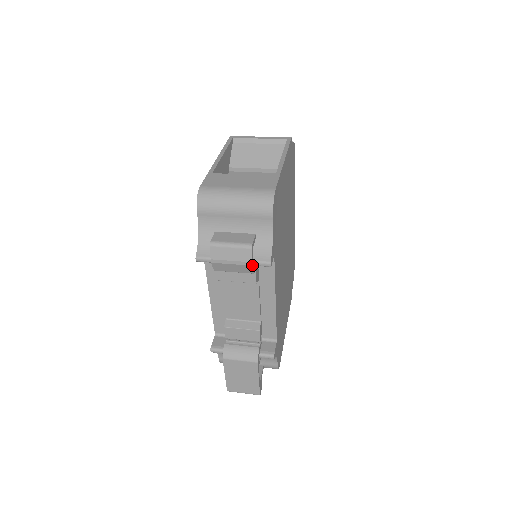
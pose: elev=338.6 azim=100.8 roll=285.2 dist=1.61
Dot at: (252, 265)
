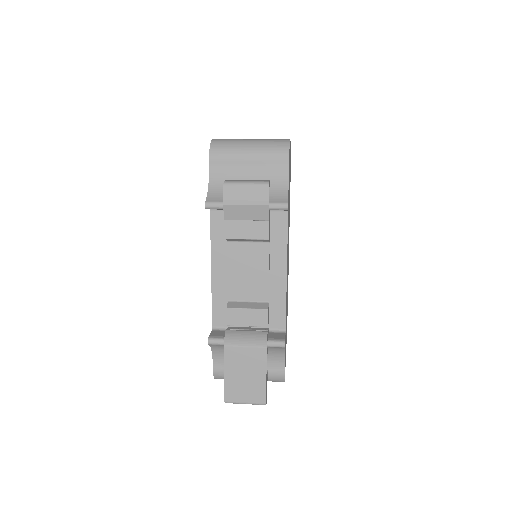
Dot at: (268, 205)
